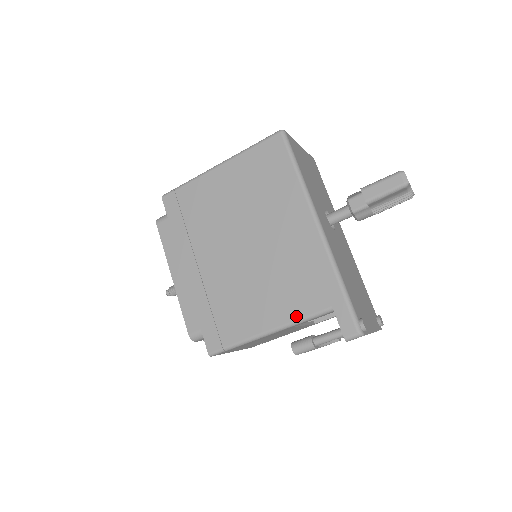
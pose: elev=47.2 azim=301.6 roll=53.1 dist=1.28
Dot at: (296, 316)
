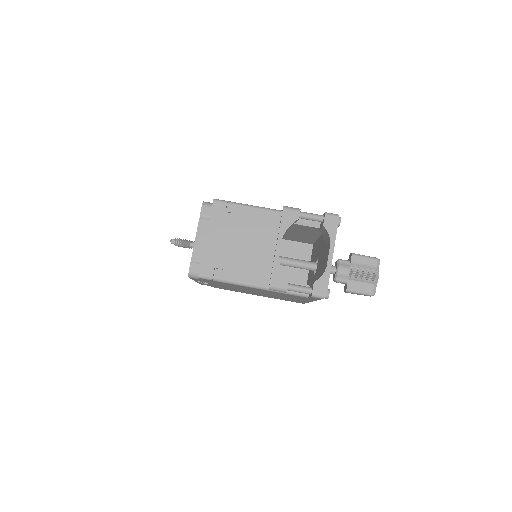
Dot at: occluded
